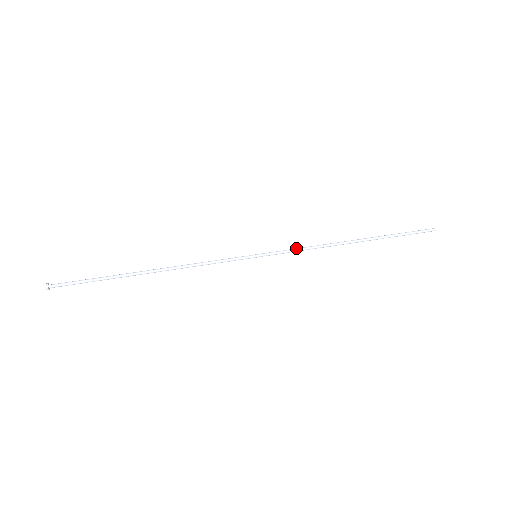
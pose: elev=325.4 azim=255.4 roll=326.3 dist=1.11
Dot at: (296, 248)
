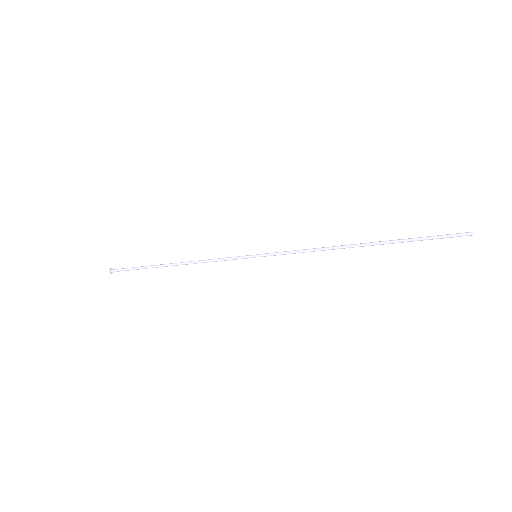
Dot at: (294, 250)
